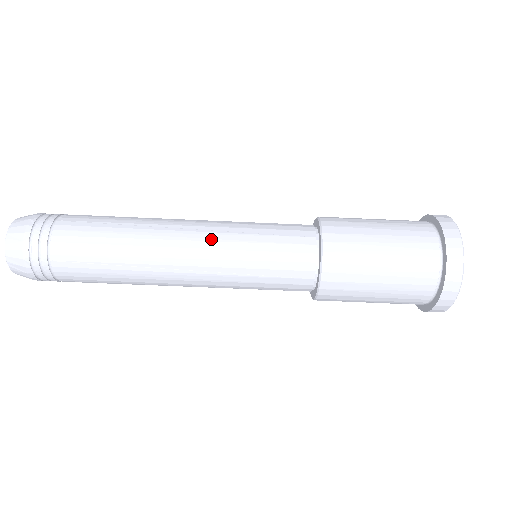
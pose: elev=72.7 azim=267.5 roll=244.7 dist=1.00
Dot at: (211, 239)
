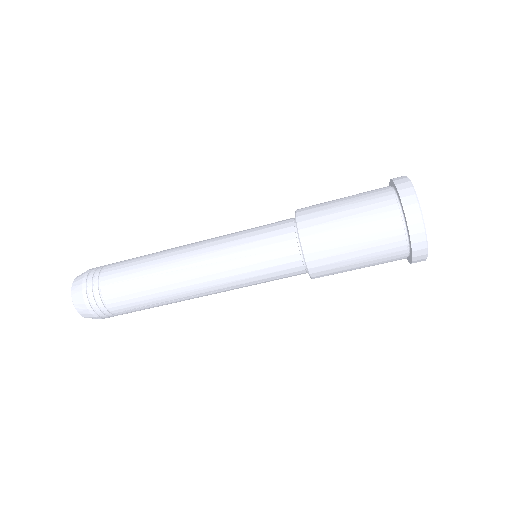
Dot at: (216, 272)
